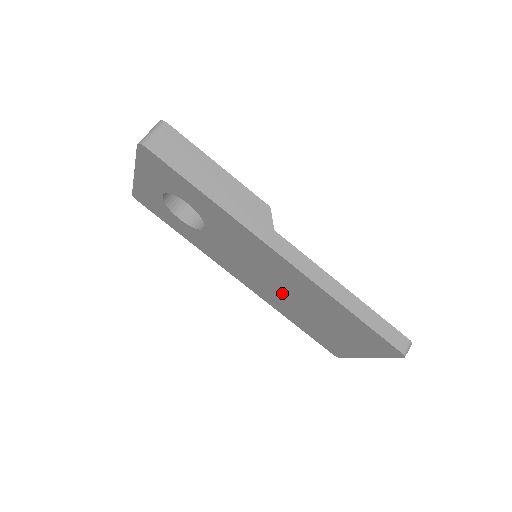
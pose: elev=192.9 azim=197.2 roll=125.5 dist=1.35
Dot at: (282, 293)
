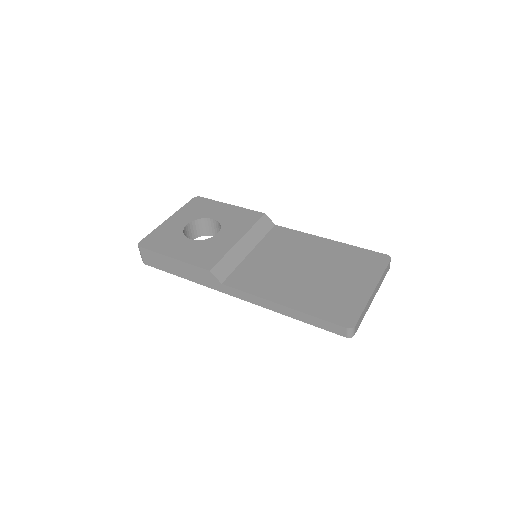
Dot at: occluded
